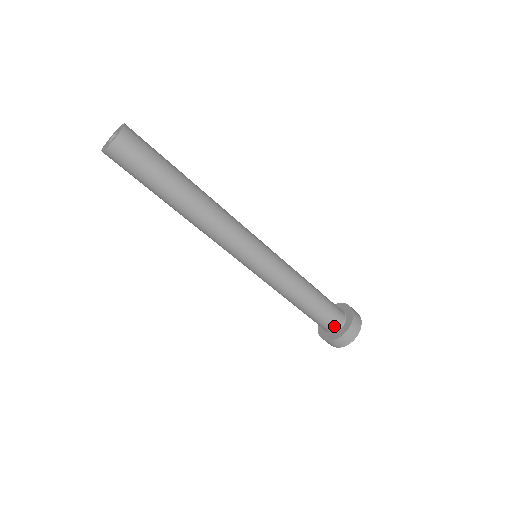
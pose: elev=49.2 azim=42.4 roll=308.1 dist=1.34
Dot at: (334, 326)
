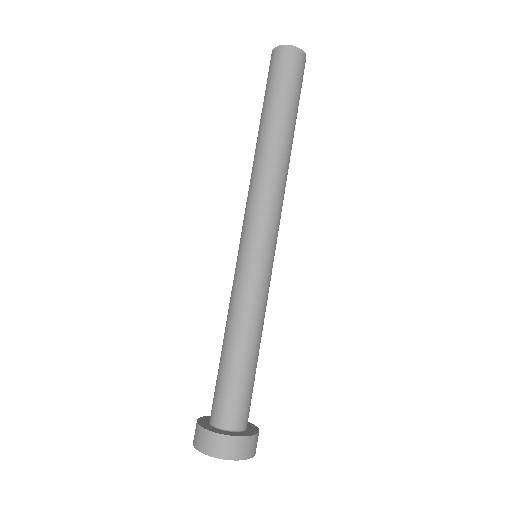
Dot at: (243, 419)
